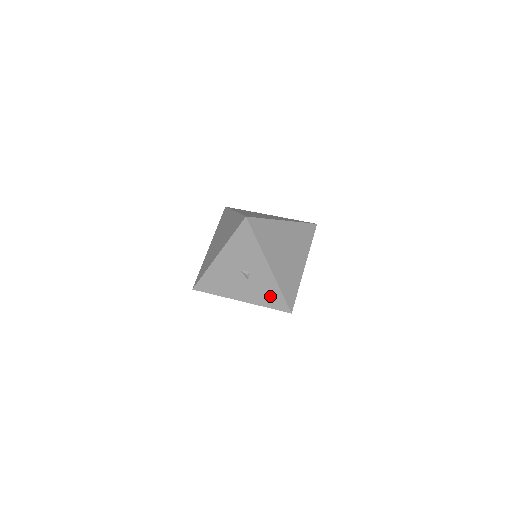
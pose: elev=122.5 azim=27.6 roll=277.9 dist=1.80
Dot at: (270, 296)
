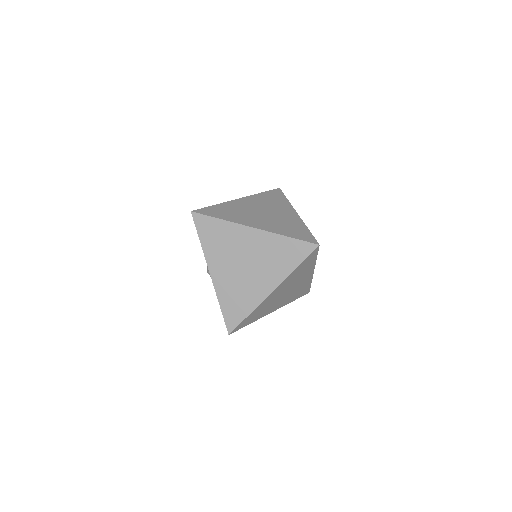
Dot at: occluded
